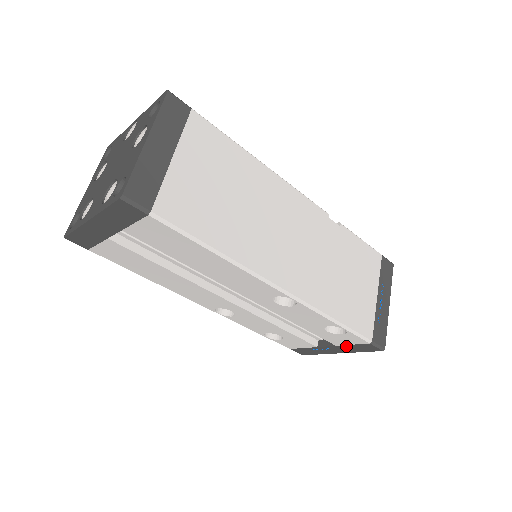
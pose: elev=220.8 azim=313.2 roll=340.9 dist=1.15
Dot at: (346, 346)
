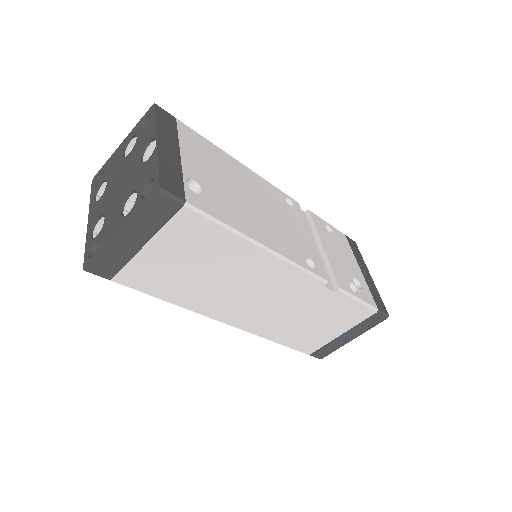
Dot at: occluded
